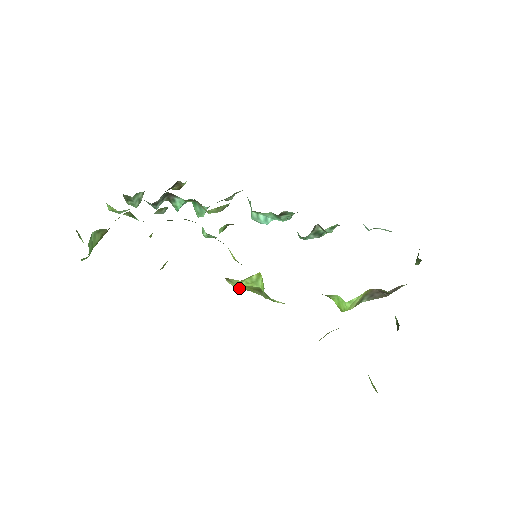
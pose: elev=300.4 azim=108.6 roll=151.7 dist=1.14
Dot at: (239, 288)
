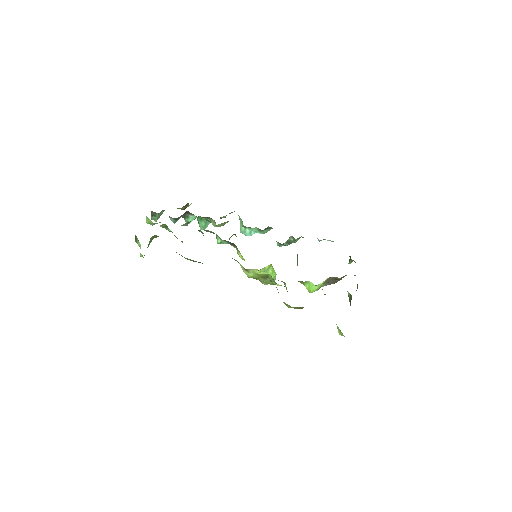
Dot at: (251, 276)
